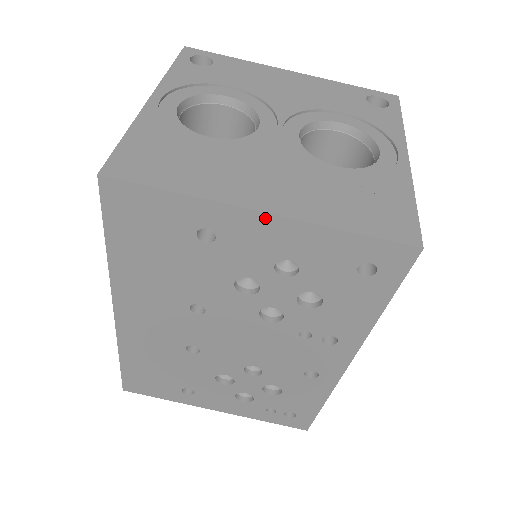
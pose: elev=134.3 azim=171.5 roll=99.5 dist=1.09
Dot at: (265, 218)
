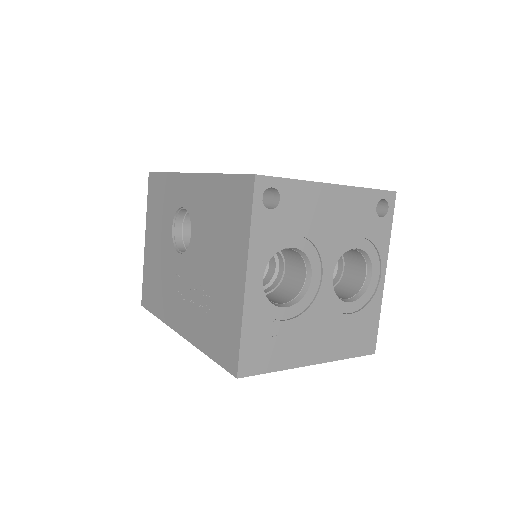
Dot at: (313, 363)
